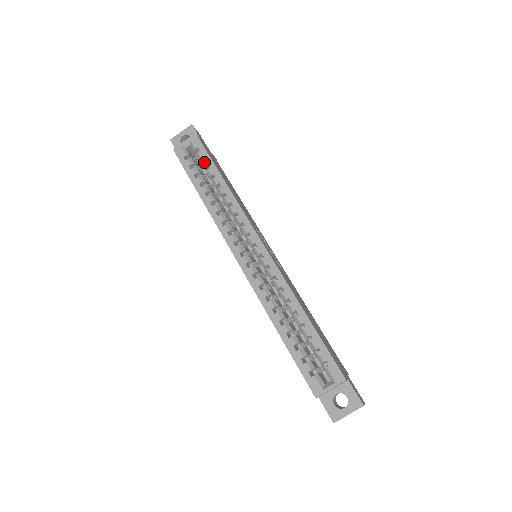
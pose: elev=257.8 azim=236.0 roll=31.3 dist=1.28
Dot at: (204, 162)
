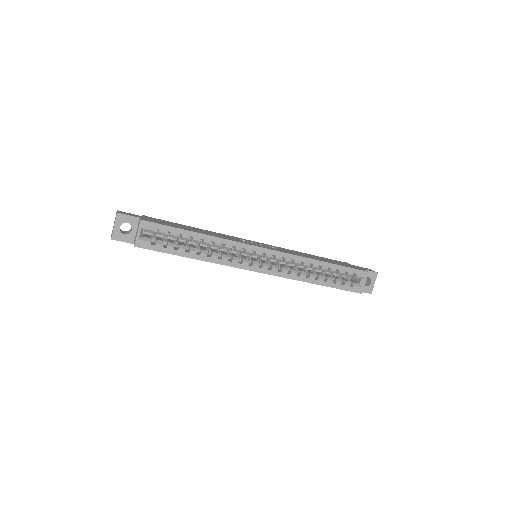
Dot at: (172, 235)
